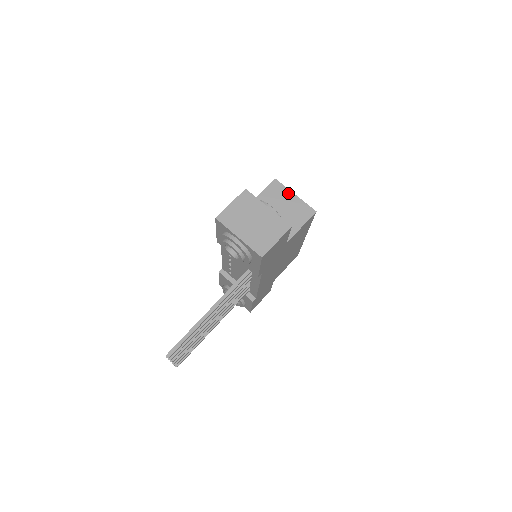
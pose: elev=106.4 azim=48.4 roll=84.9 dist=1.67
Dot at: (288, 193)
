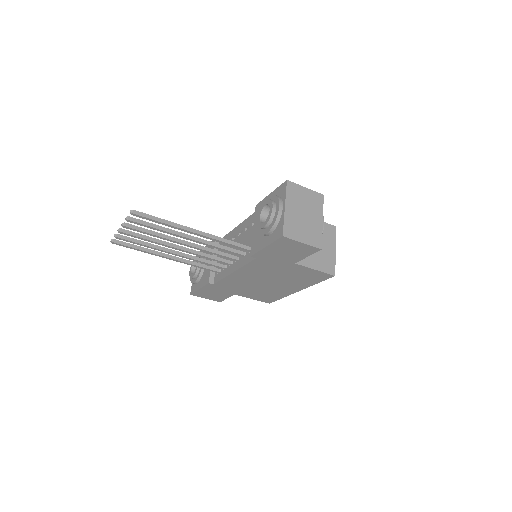
Dot at: (333, 243)
